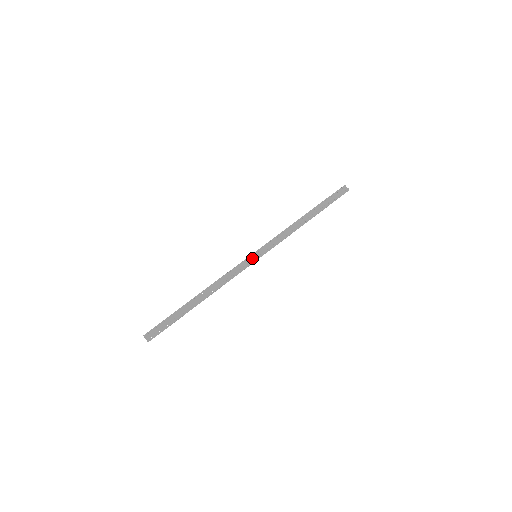
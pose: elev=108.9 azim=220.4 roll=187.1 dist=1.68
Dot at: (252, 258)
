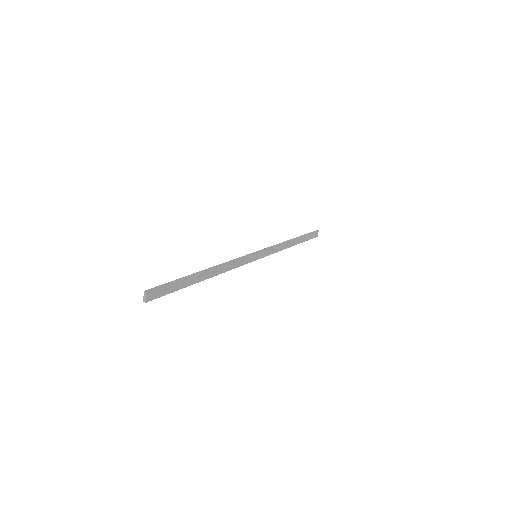
Dot at: (254, 257)
